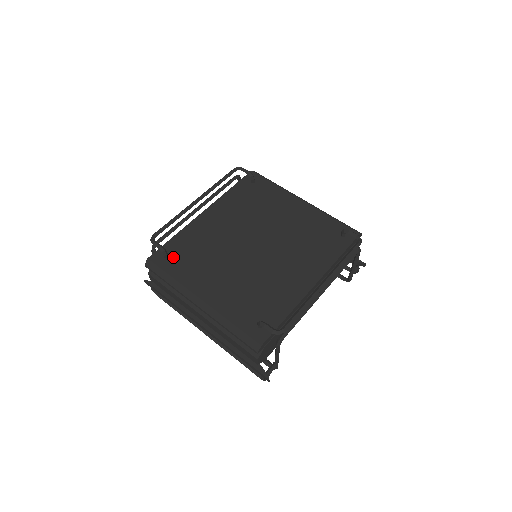
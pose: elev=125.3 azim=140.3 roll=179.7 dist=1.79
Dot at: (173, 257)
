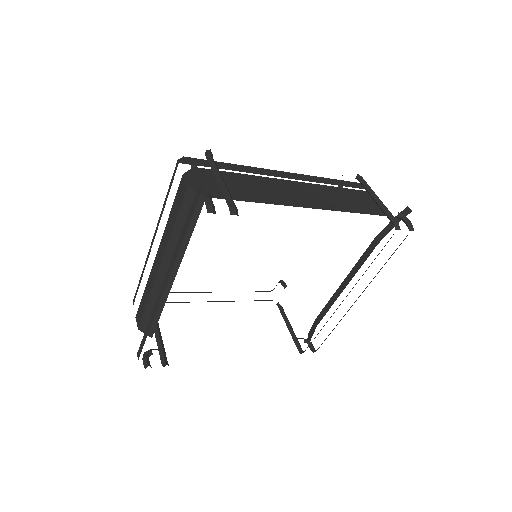
Dot at: occluded
